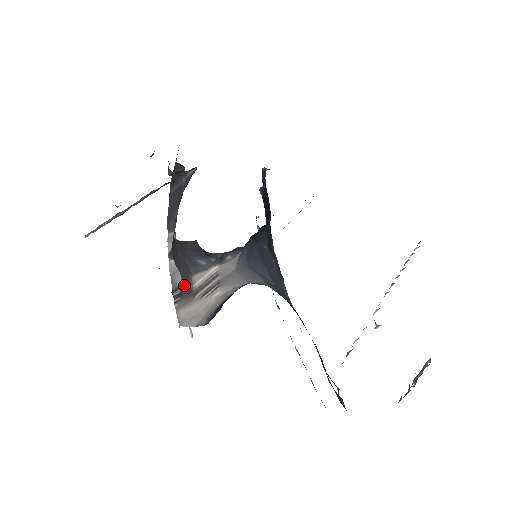
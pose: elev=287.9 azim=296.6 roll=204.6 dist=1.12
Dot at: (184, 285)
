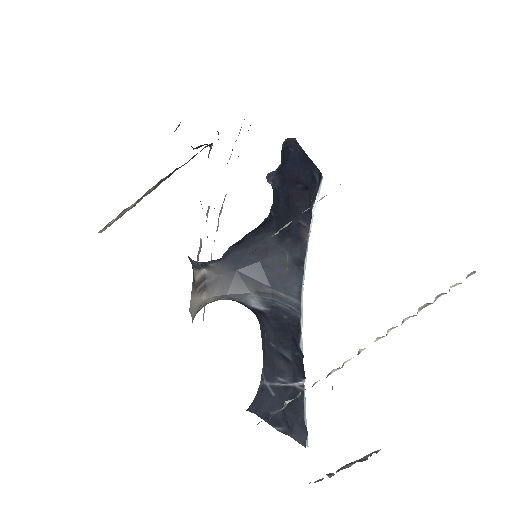
Dot at: (193, 274)
